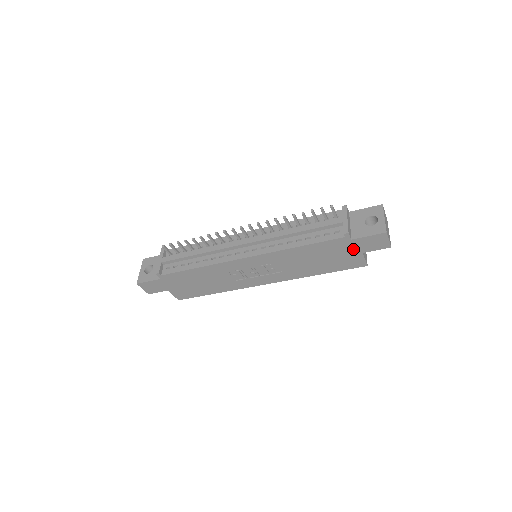
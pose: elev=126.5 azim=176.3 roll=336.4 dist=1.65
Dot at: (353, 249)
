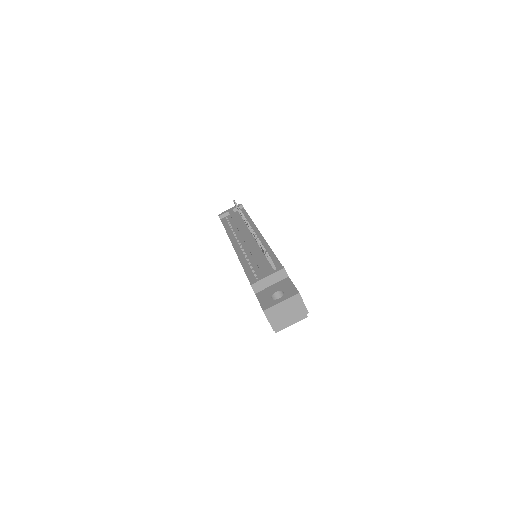
Dot at: occluded
